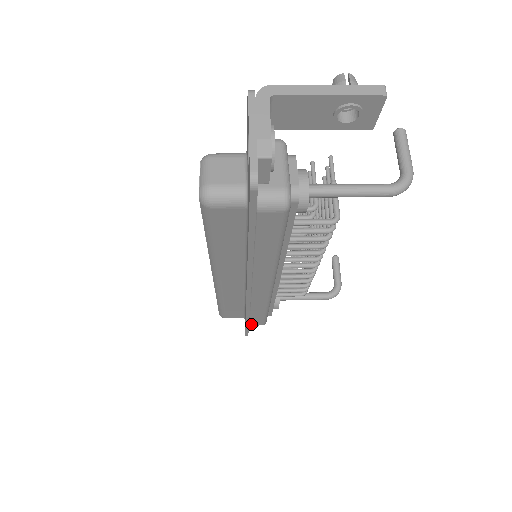
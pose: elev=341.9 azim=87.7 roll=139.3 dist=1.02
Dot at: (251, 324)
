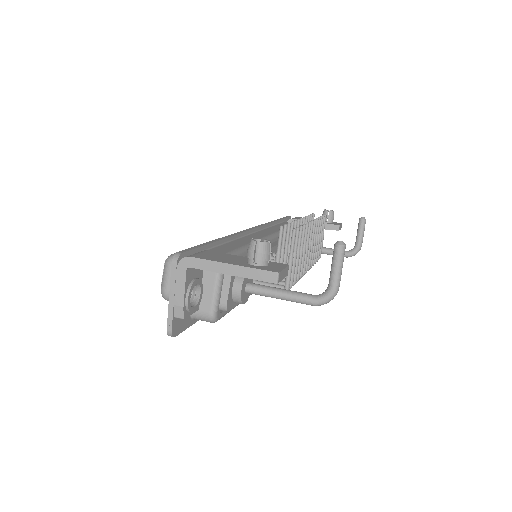
Dot at: occluded
